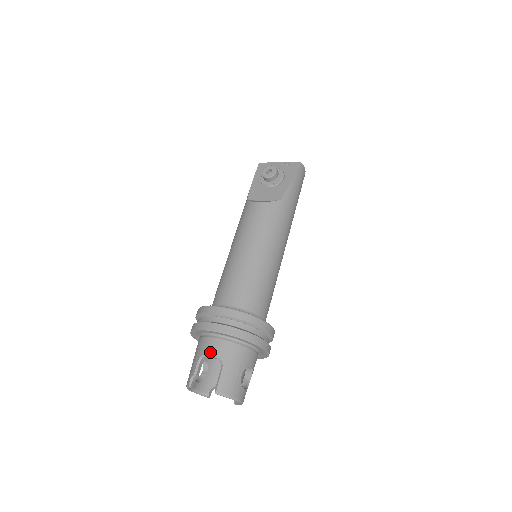
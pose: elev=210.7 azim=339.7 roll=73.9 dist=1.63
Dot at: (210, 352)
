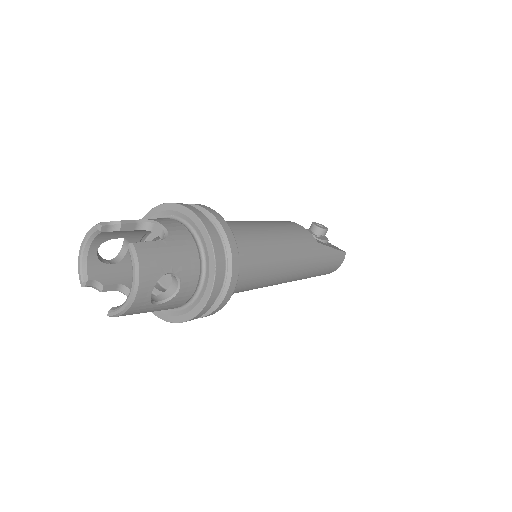
Dot at: (163, 222)
